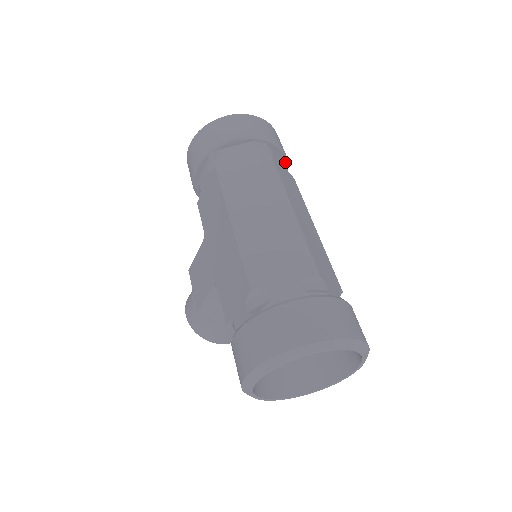
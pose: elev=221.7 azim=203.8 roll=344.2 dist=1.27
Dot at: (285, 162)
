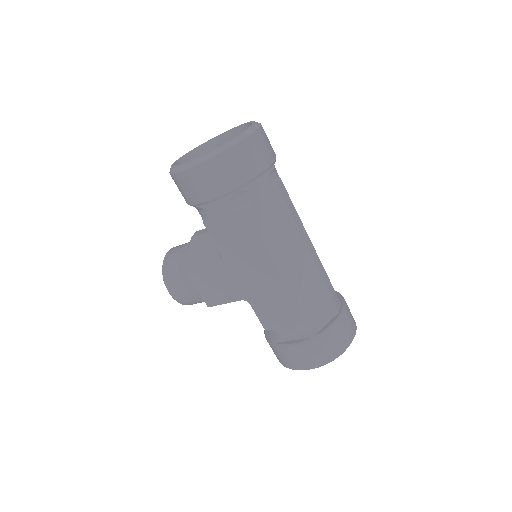
Dot at: occluded
